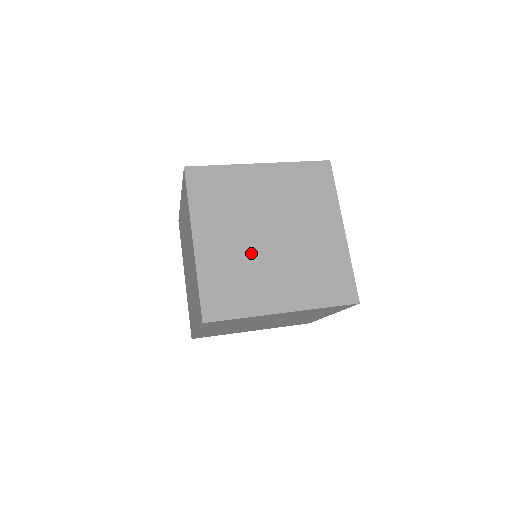
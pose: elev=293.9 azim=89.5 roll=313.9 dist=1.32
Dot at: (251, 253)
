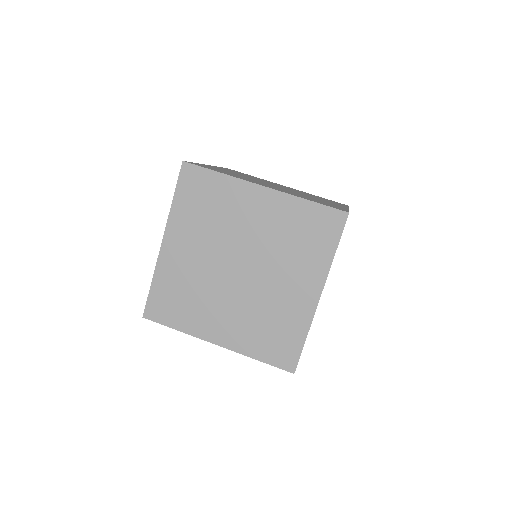
Dot at: (253, 179)
